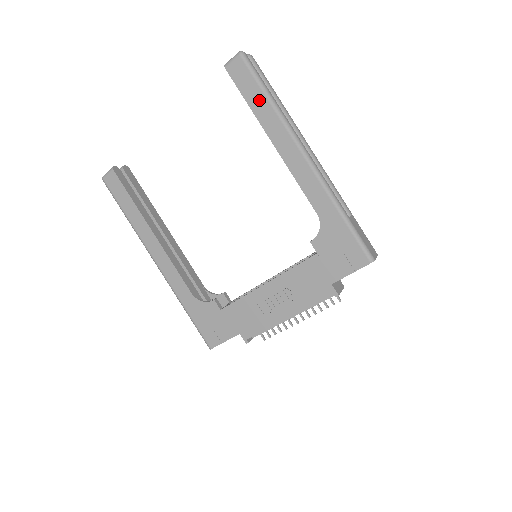
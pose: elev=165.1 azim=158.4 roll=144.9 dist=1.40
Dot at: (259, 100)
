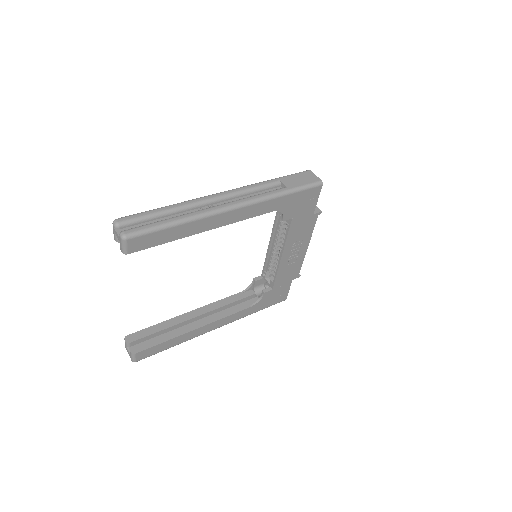
Dot at: (172, 233)
